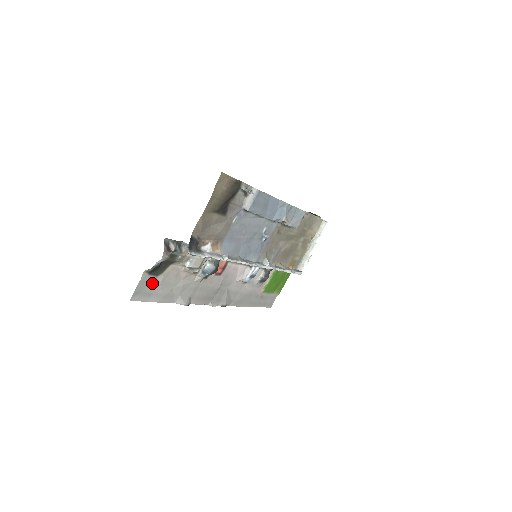
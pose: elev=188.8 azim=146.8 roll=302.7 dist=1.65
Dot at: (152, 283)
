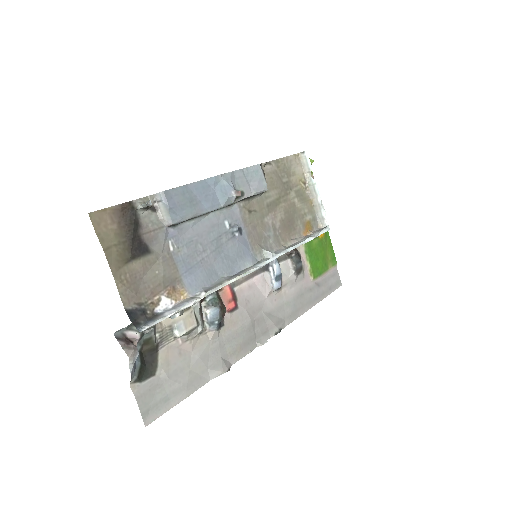
Dot at: (156, 386)
